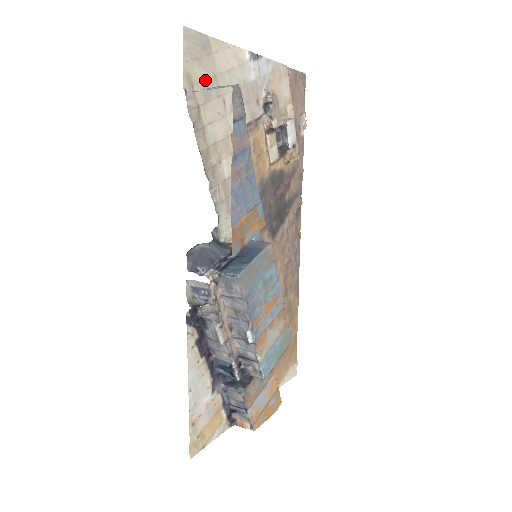
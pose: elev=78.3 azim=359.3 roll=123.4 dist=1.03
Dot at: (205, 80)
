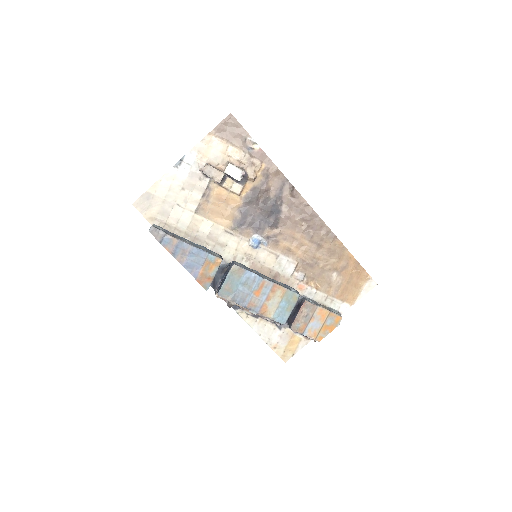
Dot at: (160, 210)
